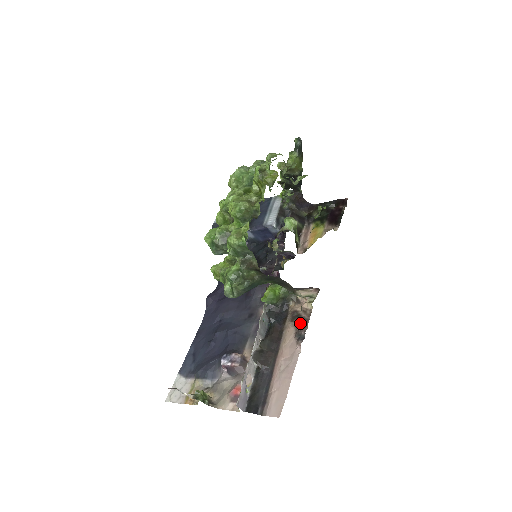
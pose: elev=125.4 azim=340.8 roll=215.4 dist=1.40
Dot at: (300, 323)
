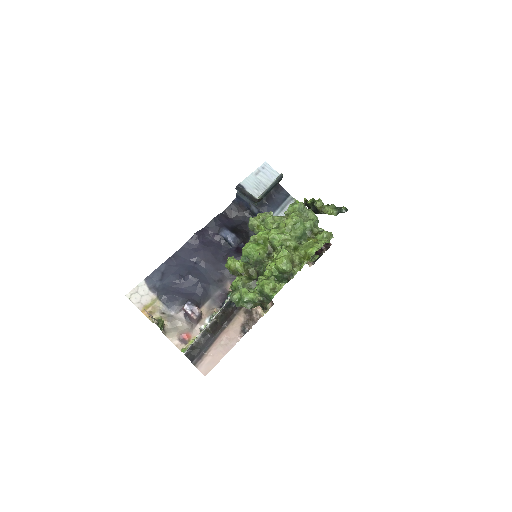
Dot at: (250, 320)
